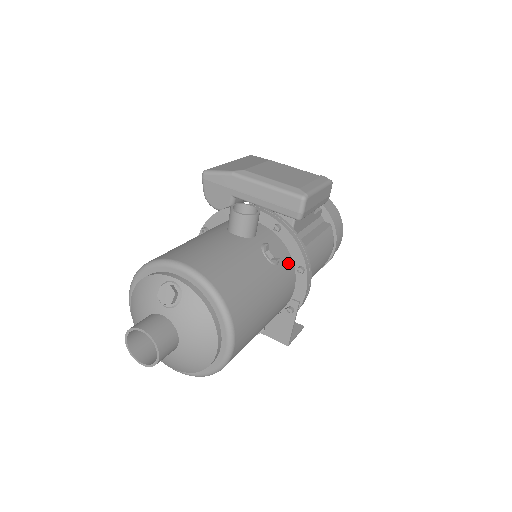
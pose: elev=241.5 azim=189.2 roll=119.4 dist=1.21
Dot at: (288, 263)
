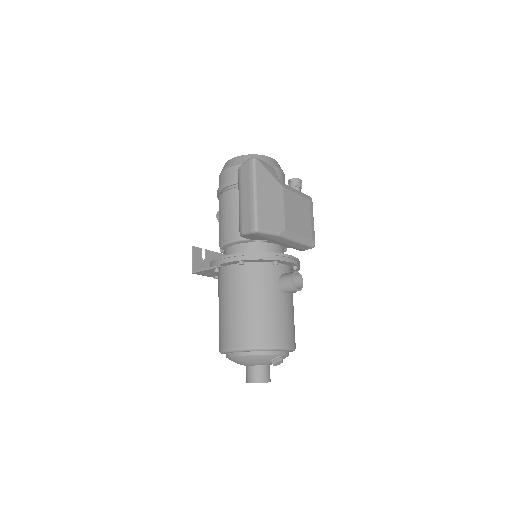
Dot at: occluded
